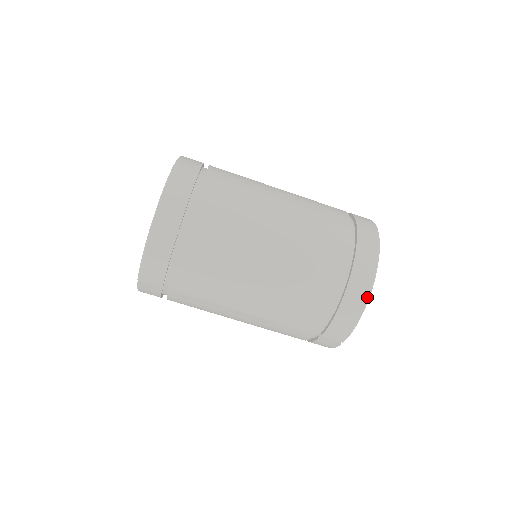
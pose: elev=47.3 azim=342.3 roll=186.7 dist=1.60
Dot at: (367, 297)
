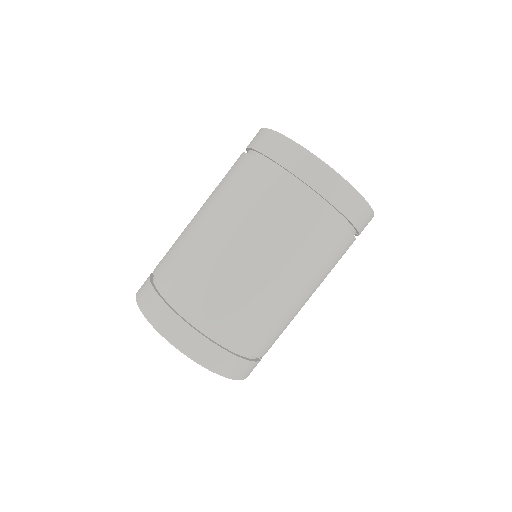
Dot at: (356, 194)
